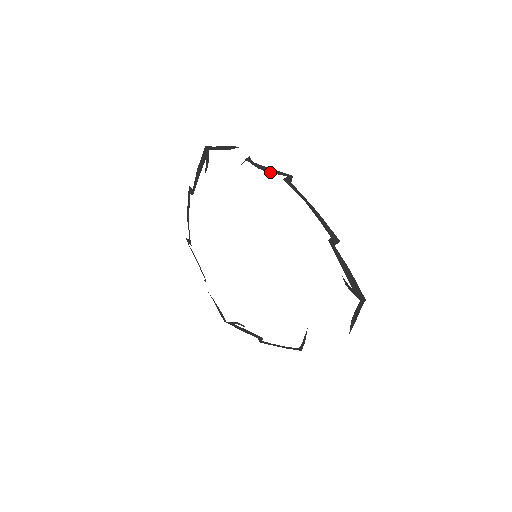
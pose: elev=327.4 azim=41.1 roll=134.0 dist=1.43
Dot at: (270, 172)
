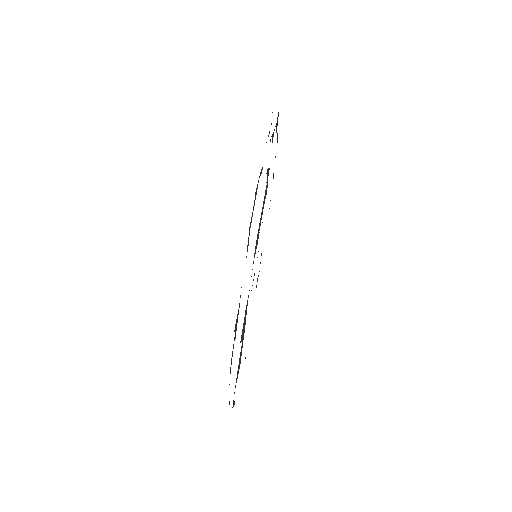
Dot at: (253, 207)
